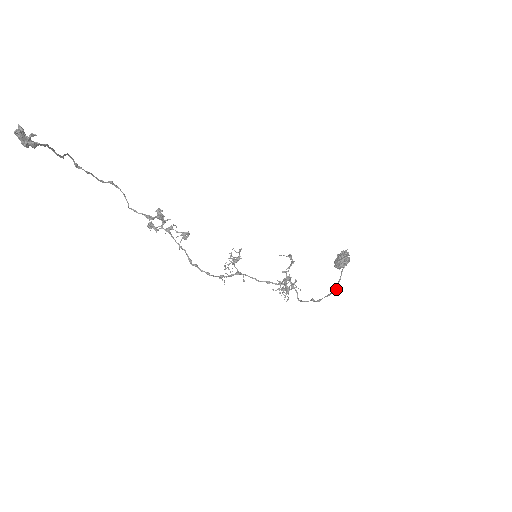
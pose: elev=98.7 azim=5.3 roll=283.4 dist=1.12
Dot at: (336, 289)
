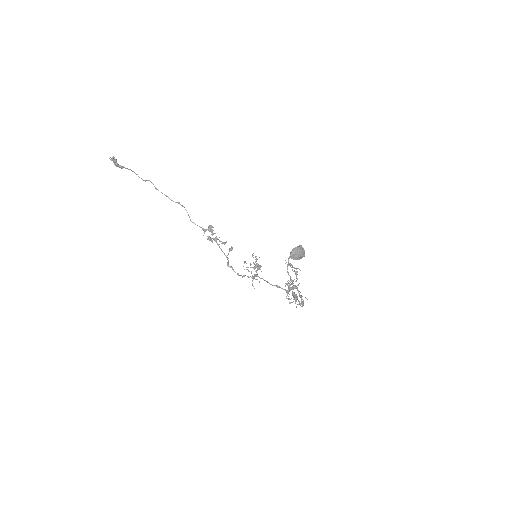
Dot at: occluded
